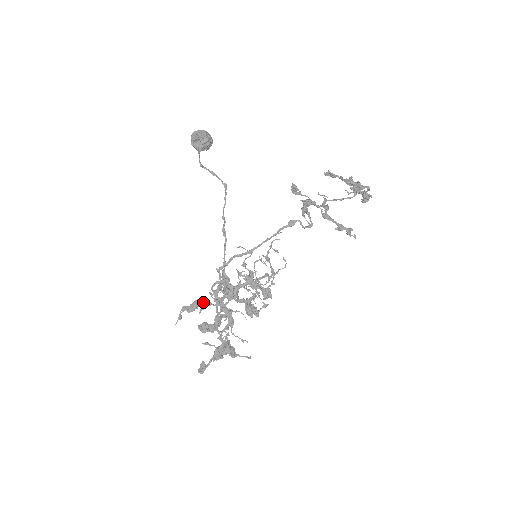
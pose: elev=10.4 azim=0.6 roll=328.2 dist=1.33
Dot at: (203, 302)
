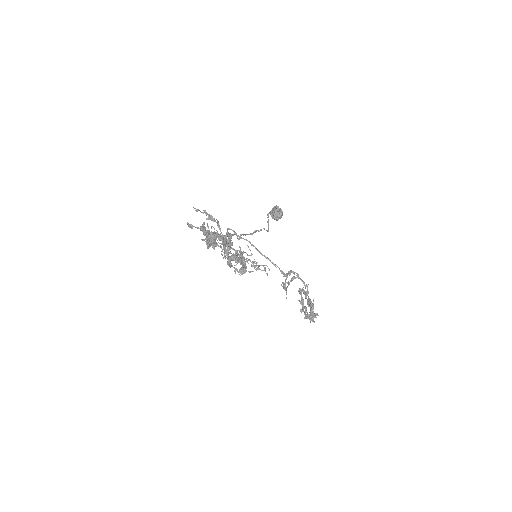
Dot at: occluded
